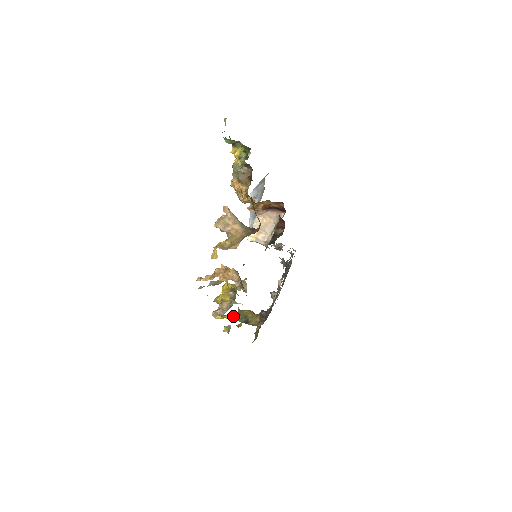
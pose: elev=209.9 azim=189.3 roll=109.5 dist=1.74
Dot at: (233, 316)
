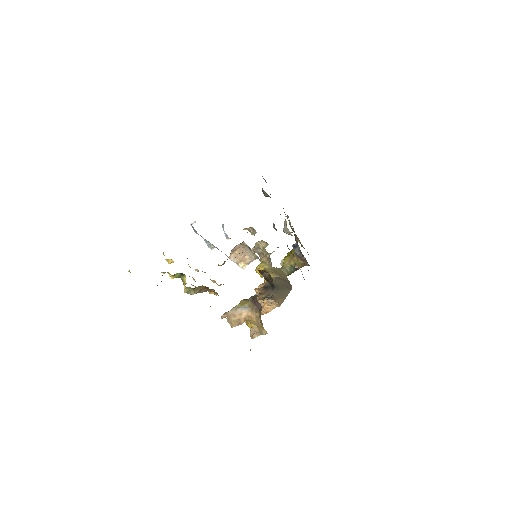
Dot at: occluded
